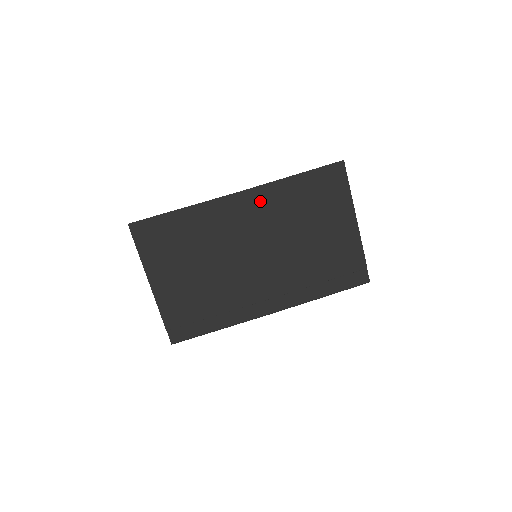
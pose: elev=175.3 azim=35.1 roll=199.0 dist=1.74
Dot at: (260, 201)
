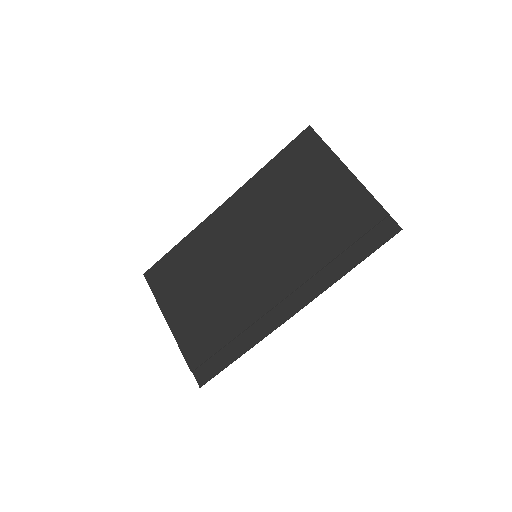
Dot at: (244, 202)
